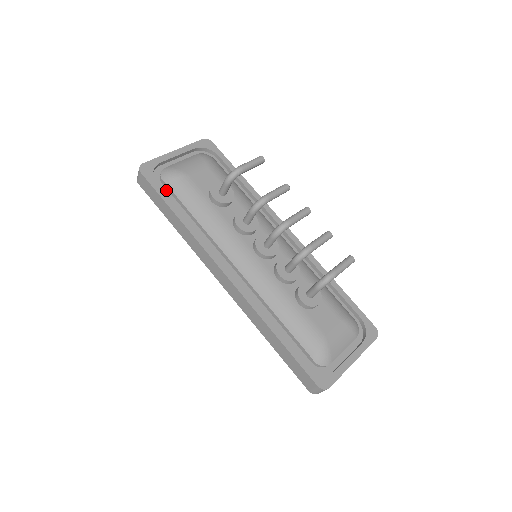
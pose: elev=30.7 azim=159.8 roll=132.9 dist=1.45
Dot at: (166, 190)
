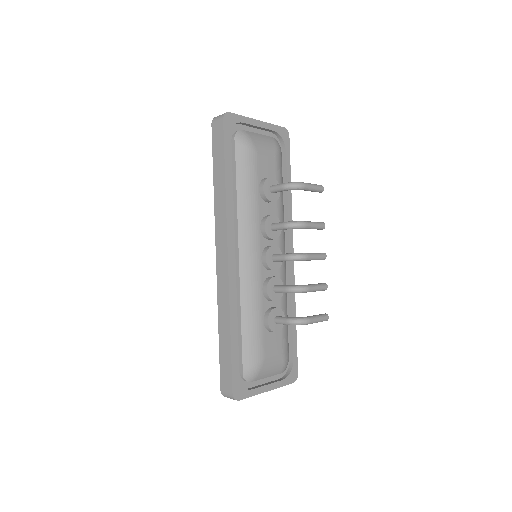
Dot at: (231, 149)
